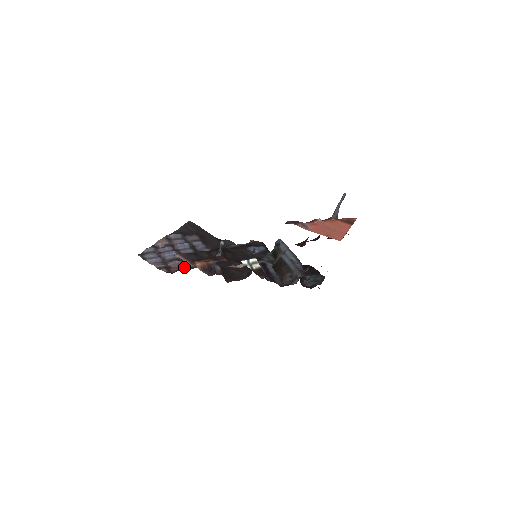
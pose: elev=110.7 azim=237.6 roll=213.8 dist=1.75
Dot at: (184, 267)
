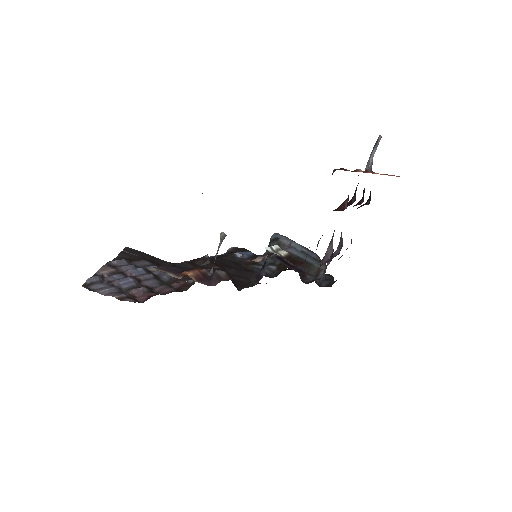
Dot at: (154, 294)
